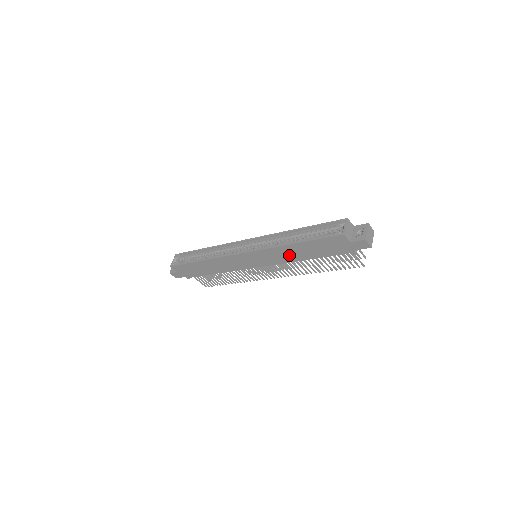
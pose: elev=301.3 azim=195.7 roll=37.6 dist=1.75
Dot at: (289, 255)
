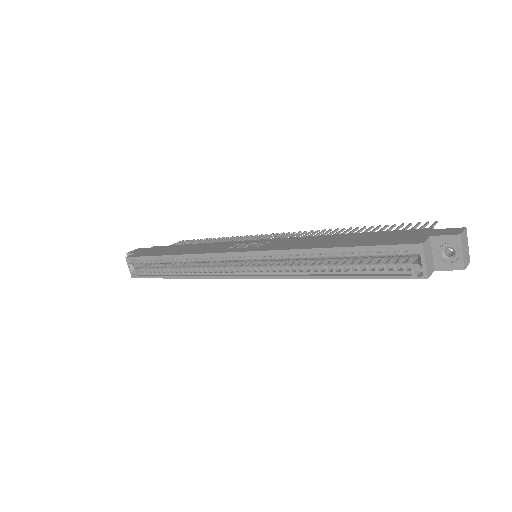
Dot at: occluded
